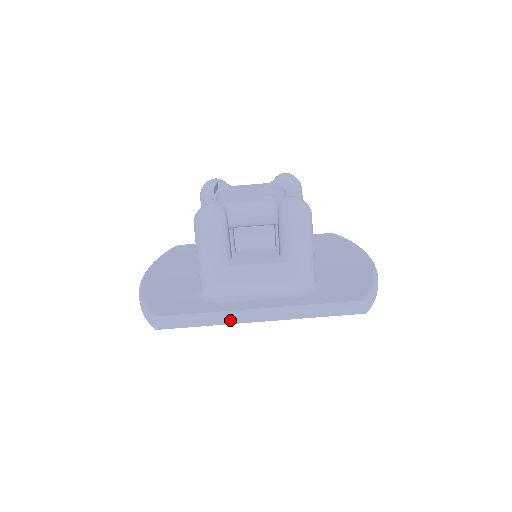
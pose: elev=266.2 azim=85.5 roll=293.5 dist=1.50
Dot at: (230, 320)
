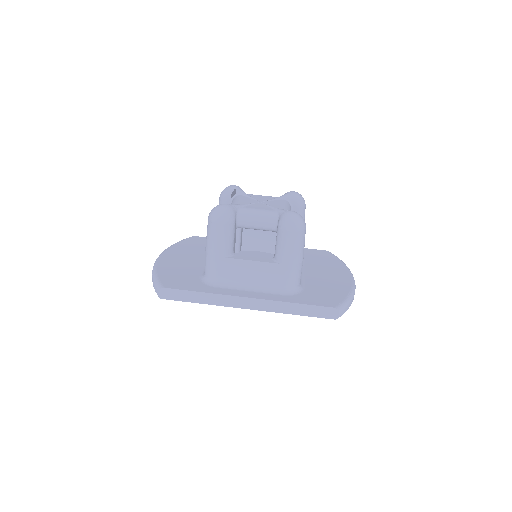
Dot at: (222, 303)
